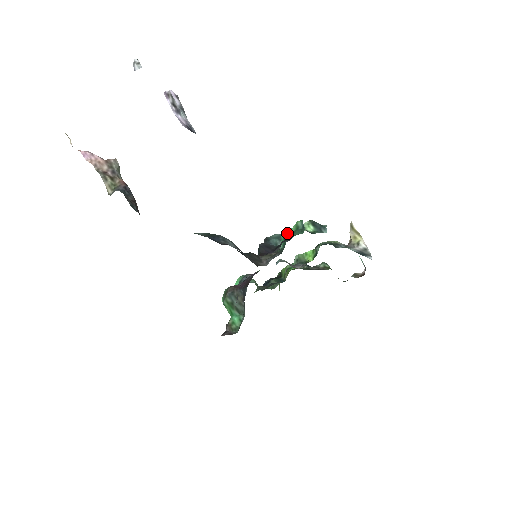
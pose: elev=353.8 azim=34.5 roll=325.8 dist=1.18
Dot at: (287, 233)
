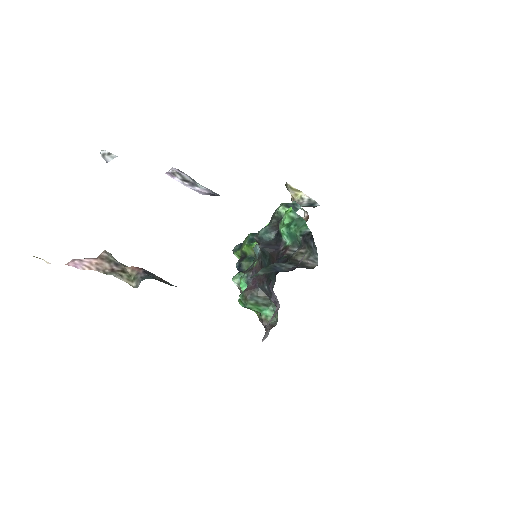
Dot at: (288, 227)
